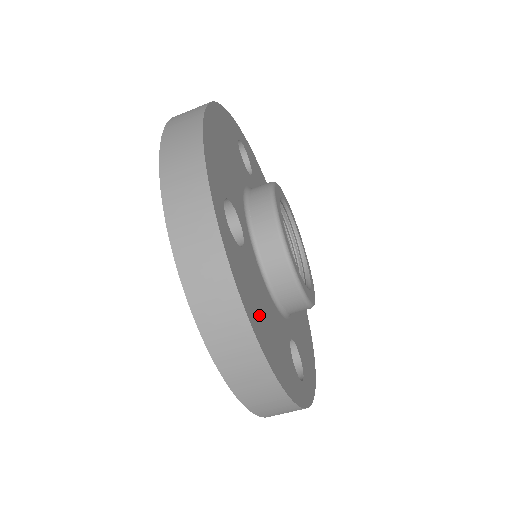
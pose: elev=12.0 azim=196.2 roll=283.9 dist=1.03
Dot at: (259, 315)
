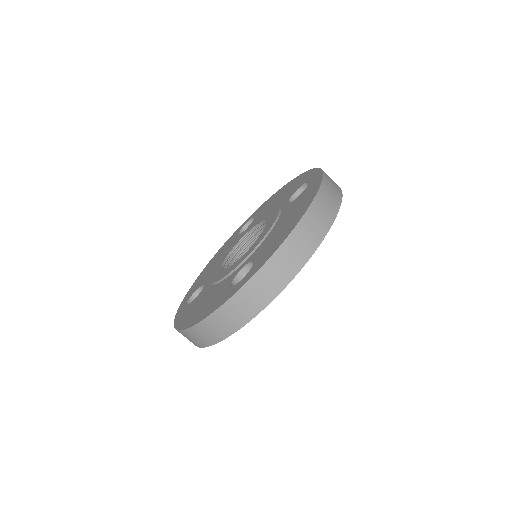
Dot at: occluded
